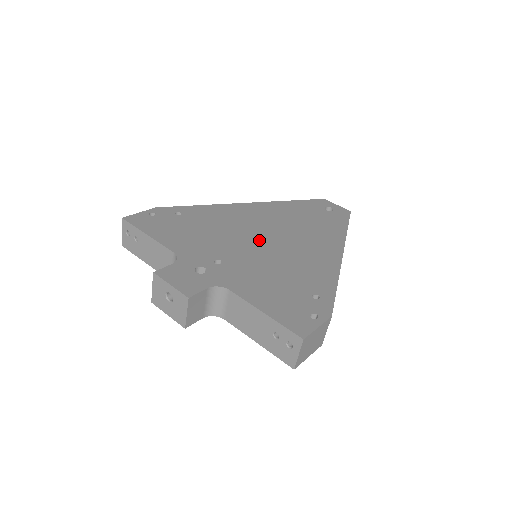
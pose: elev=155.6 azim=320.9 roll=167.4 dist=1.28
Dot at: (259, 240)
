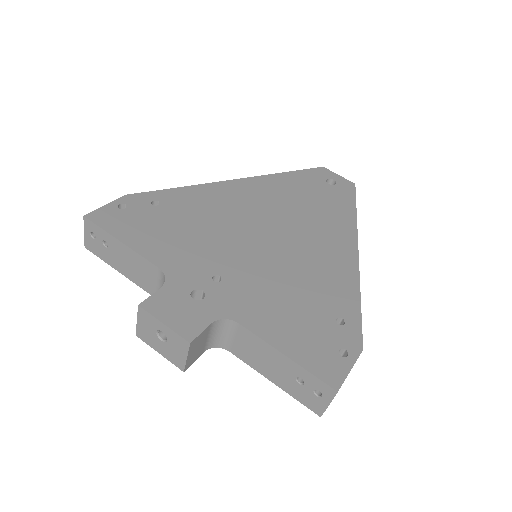
Dot at: (260, 238)
